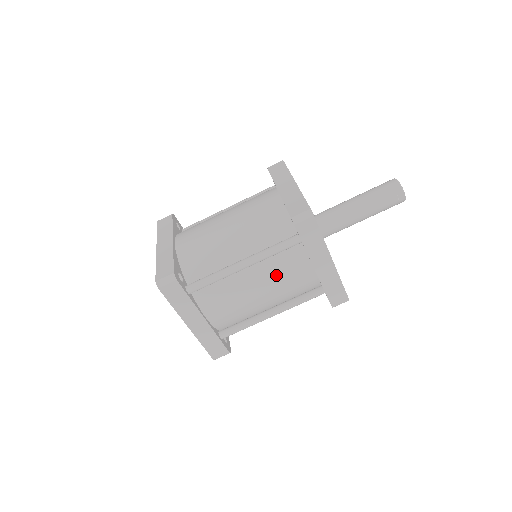
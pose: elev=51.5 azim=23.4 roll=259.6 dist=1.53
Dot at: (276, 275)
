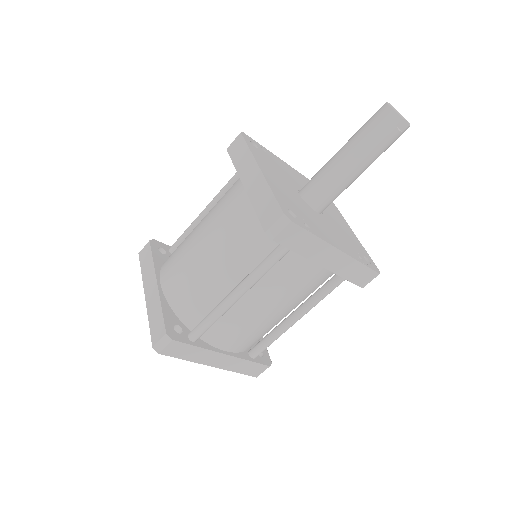
Dot at: (280, 288)
